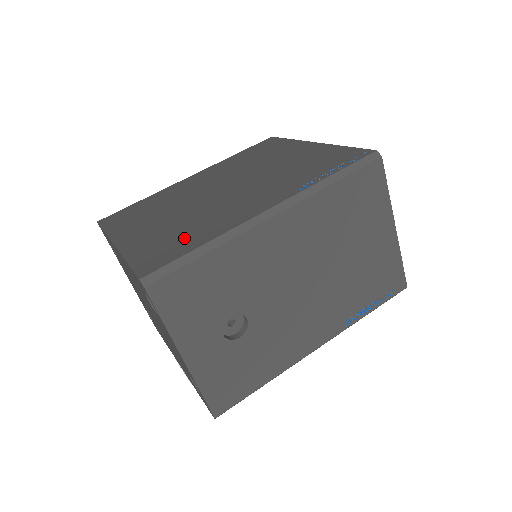
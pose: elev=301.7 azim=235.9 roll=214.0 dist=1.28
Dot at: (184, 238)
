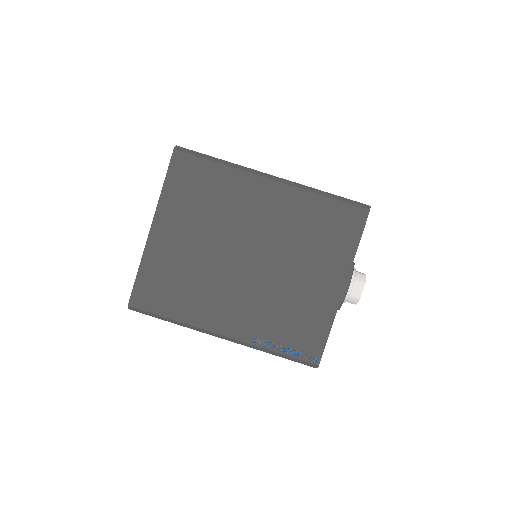
Dot at: (174, 295)
